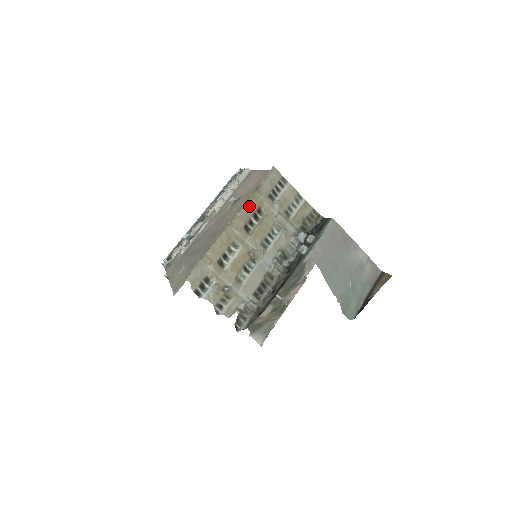
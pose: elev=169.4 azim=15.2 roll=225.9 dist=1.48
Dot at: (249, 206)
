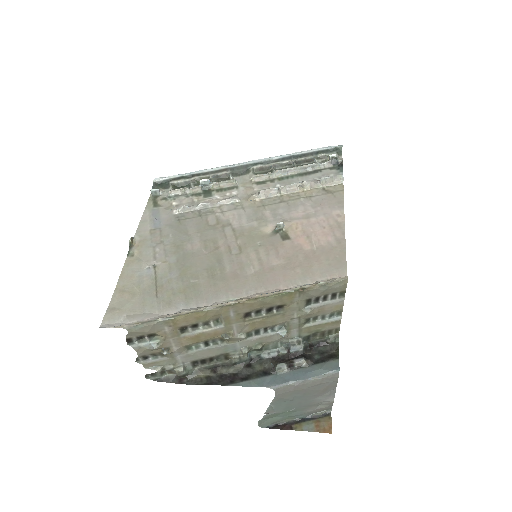
Dot at: (274, 299)
